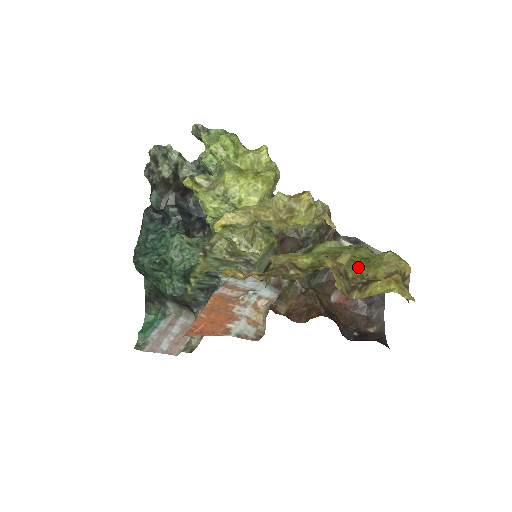
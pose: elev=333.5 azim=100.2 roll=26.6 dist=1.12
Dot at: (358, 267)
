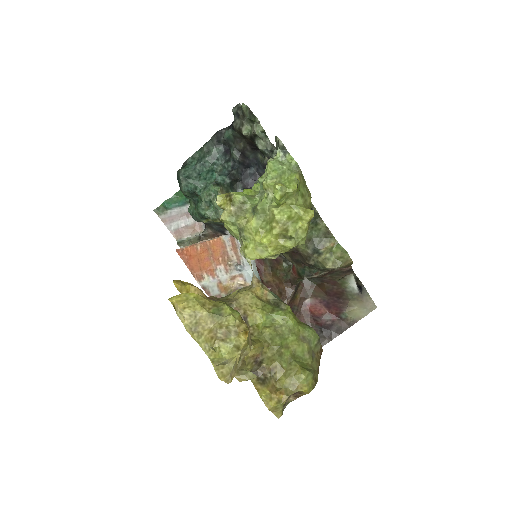
Dot at: (277, 363)
